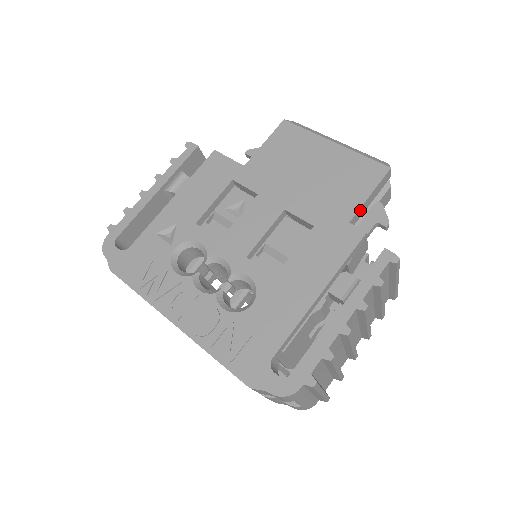
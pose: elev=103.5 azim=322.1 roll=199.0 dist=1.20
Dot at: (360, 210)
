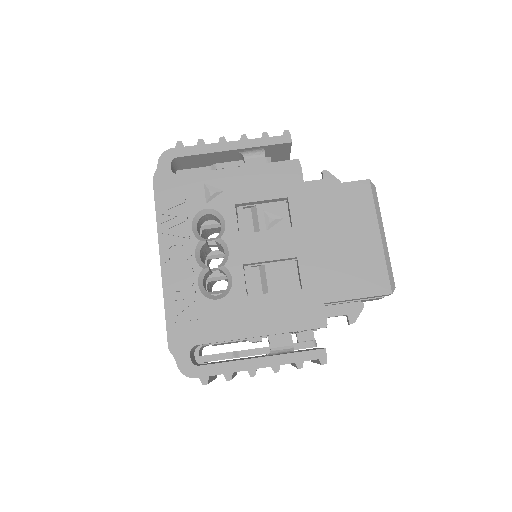
Dot at: (344, 300)
